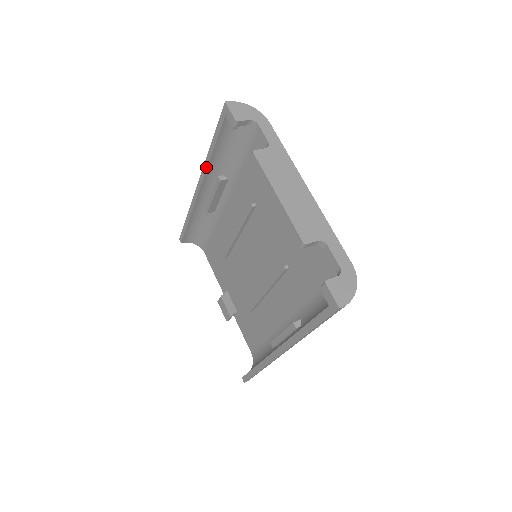
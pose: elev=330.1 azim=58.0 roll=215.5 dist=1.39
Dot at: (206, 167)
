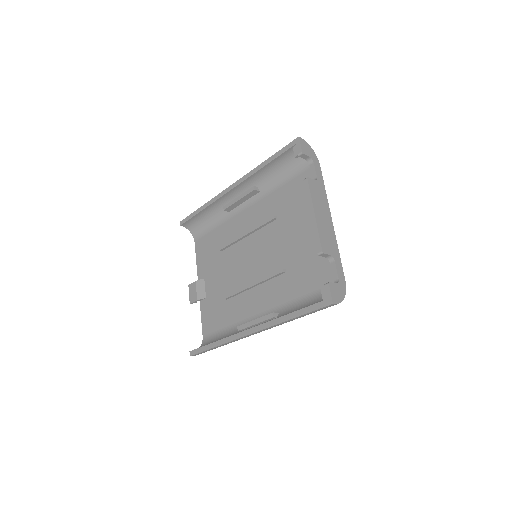
Dot at: (250, 174)
